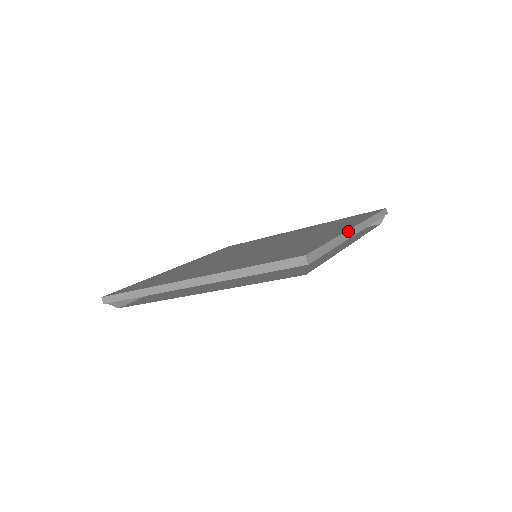
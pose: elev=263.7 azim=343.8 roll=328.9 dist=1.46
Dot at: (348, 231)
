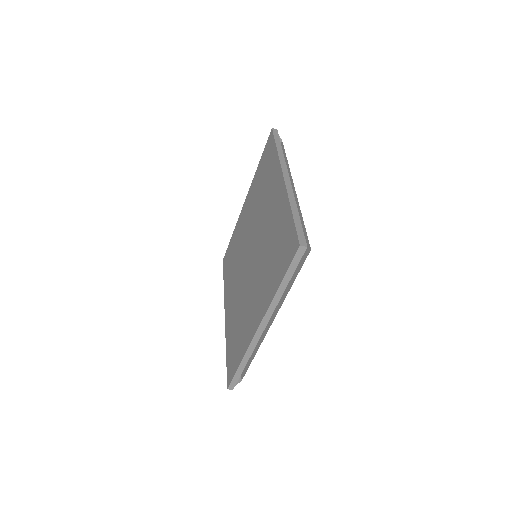
Dot at: (252, 341)
